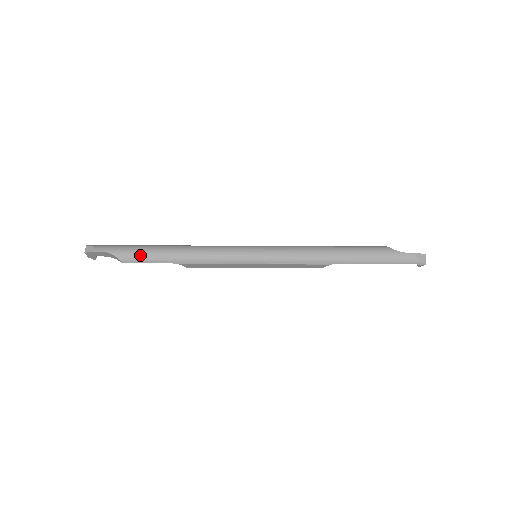
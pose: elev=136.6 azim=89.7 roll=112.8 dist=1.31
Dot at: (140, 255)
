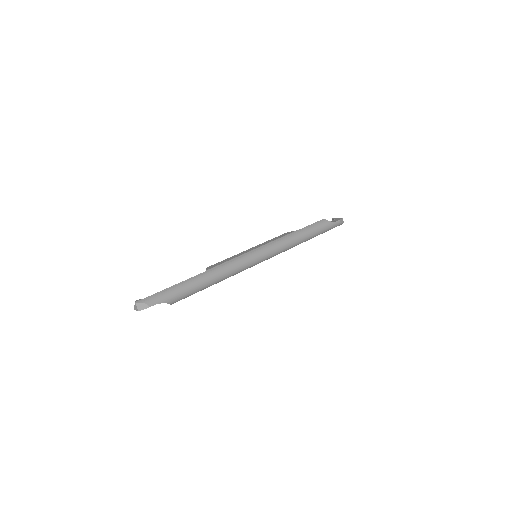
Dot at: (185, 294)
